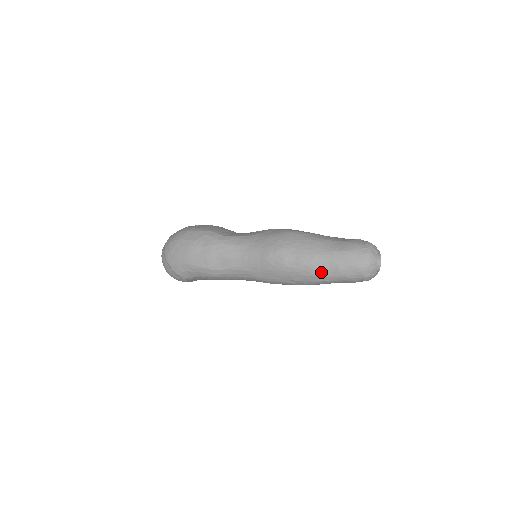
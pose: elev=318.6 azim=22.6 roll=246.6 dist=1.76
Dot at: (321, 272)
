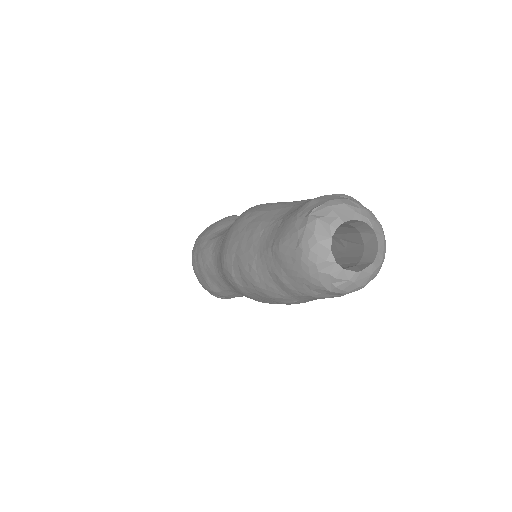
Dot at: (272, 291)
